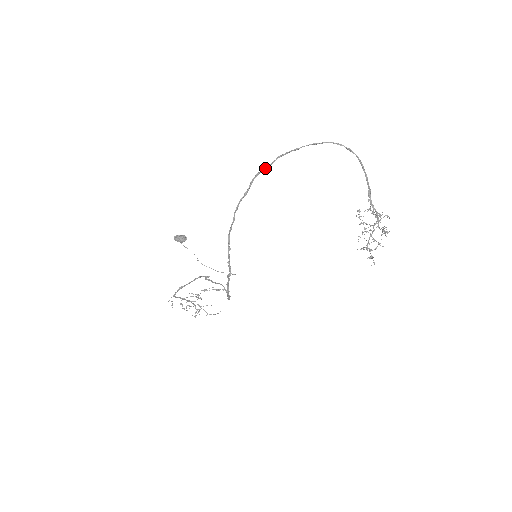
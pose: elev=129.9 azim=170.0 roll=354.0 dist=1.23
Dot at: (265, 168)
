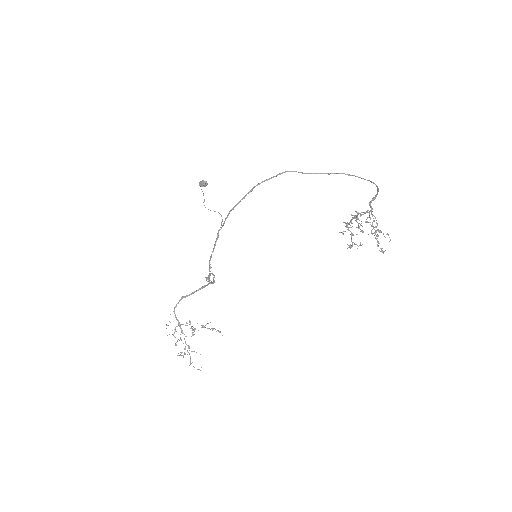
Dot at: (296, 171)
